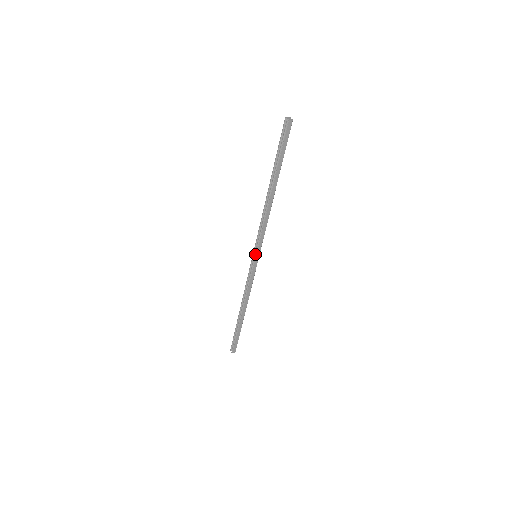
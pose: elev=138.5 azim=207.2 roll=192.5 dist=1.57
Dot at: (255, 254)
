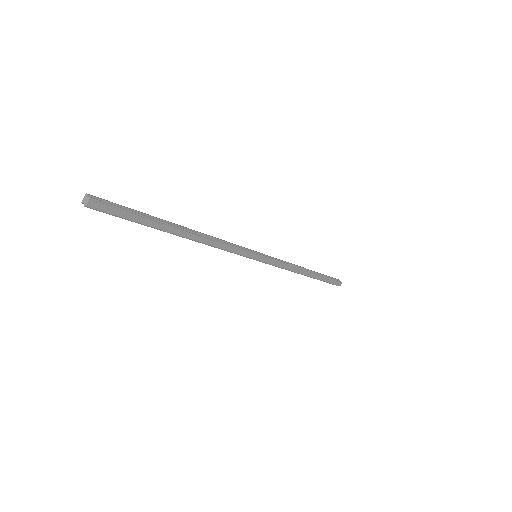
Dot at: occluded
